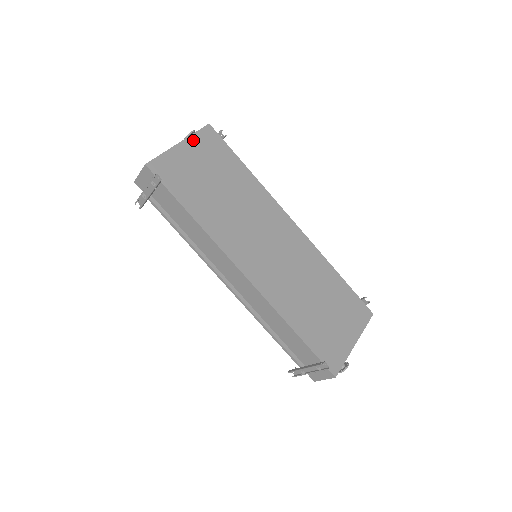
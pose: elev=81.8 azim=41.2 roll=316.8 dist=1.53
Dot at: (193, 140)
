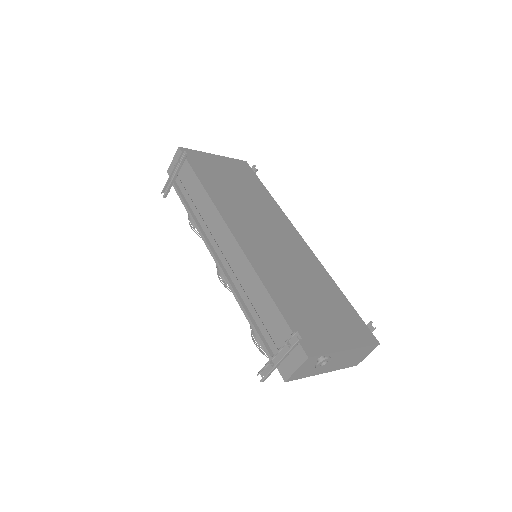
Dot at: (227, 159)
